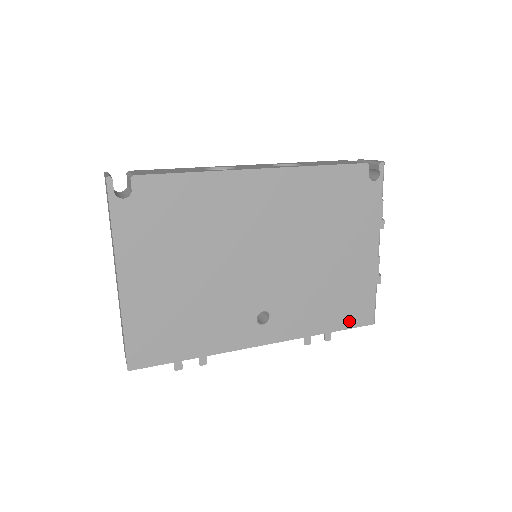
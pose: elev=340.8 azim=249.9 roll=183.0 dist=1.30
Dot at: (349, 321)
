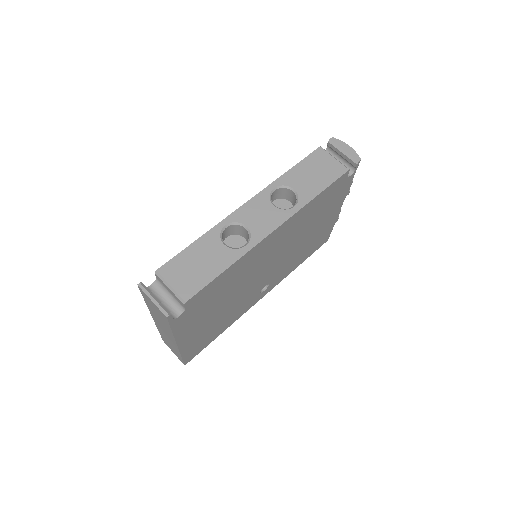
Dot at: (314, 250)
